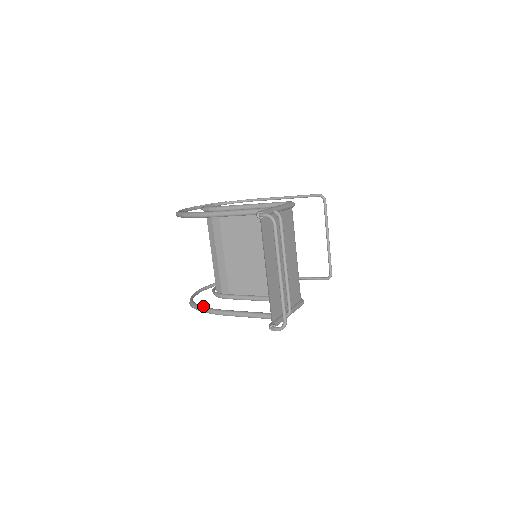
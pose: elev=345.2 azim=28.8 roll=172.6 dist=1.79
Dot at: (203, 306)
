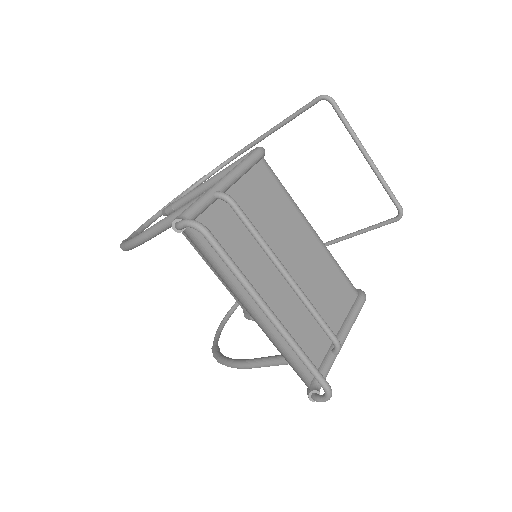
Dot at: (223, 357)
